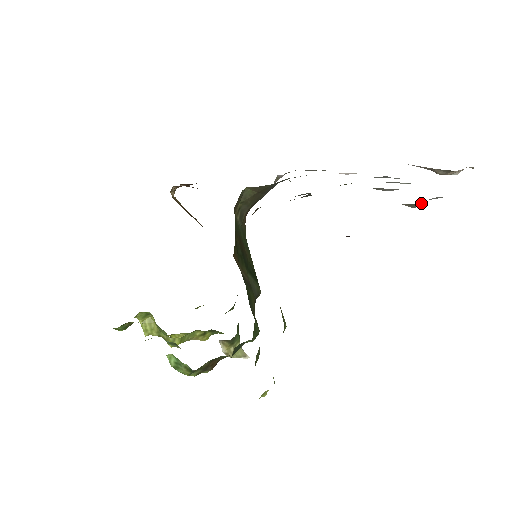
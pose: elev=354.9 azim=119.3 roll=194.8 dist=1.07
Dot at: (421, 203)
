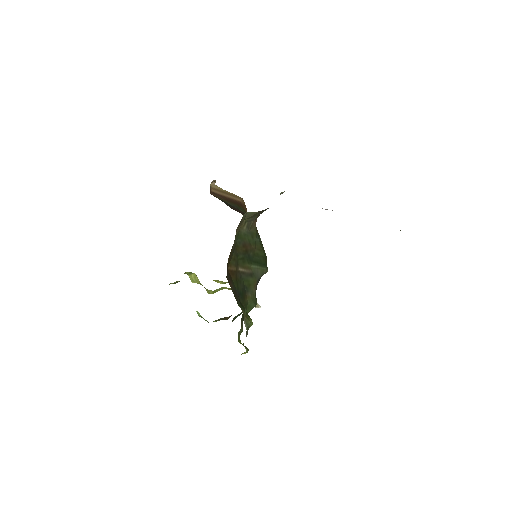
Dot at: occluded
